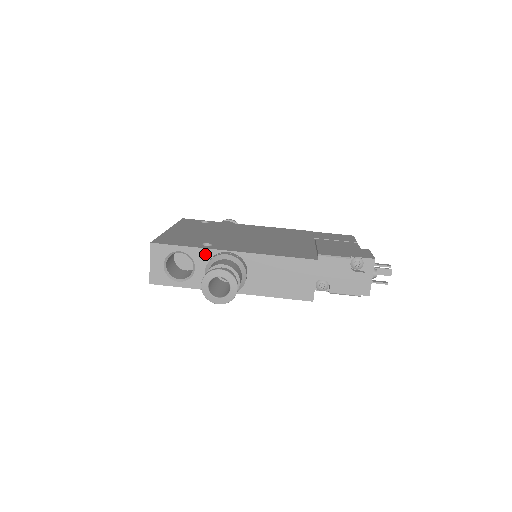
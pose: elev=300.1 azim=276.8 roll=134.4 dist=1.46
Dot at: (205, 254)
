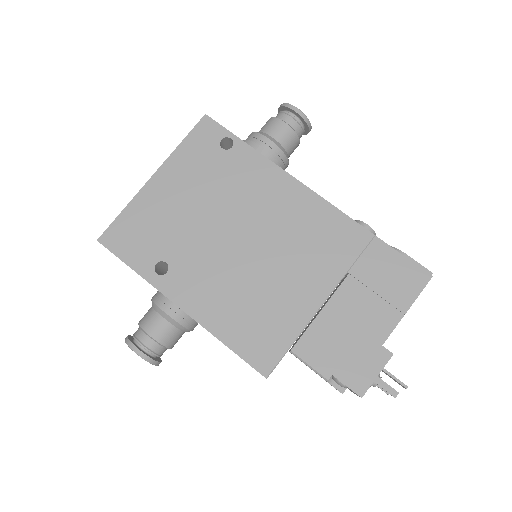
Dot at: (152, 285)
